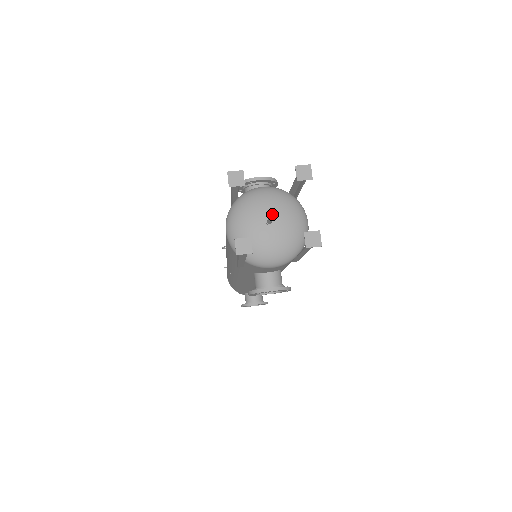
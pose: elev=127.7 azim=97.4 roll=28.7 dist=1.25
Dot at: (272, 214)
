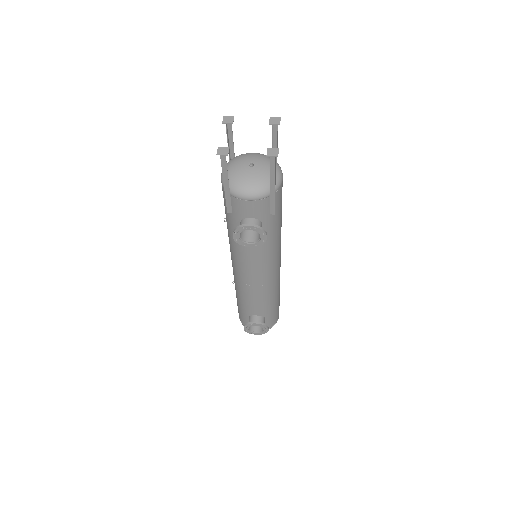
Dot at: (255, 161)
